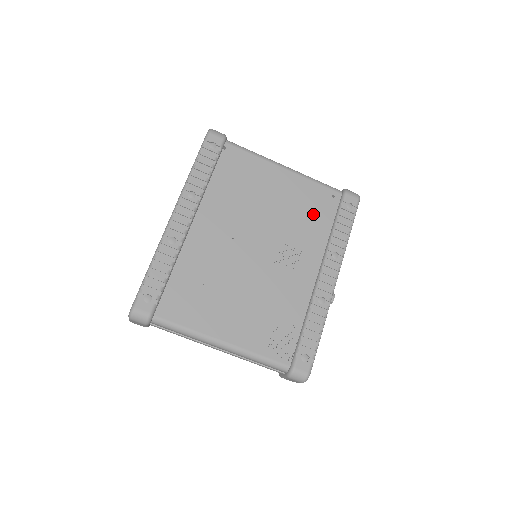
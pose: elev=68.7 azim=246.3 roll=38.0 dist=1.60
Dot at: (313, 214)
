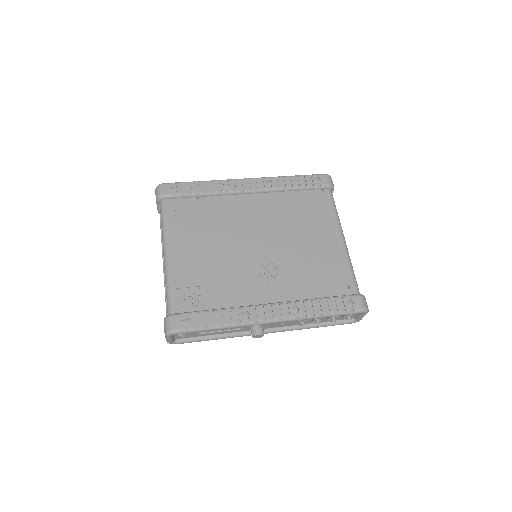
Dot at: (320, 277)
